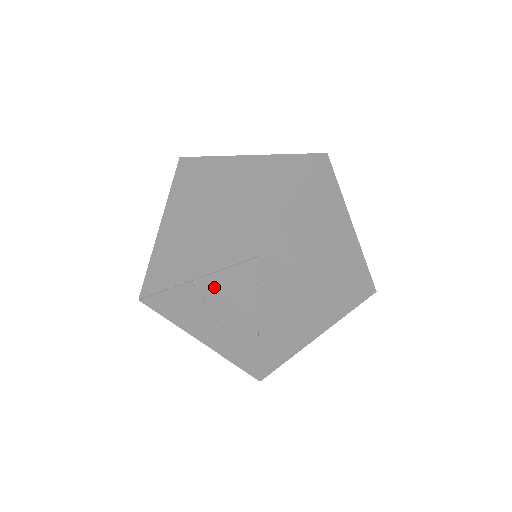
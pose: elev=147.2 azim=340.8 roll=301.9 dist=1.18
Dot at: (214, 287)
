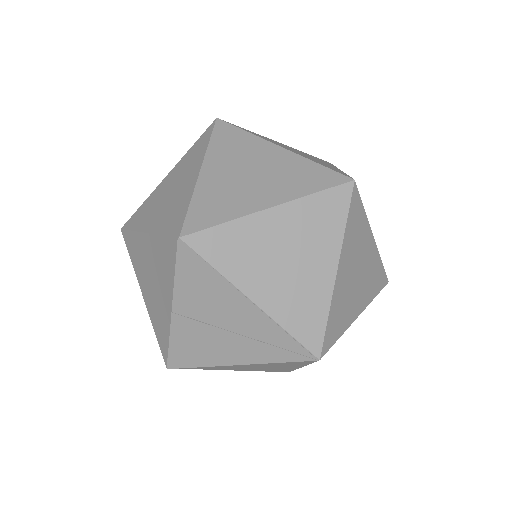
Dot at: (188, 300)
